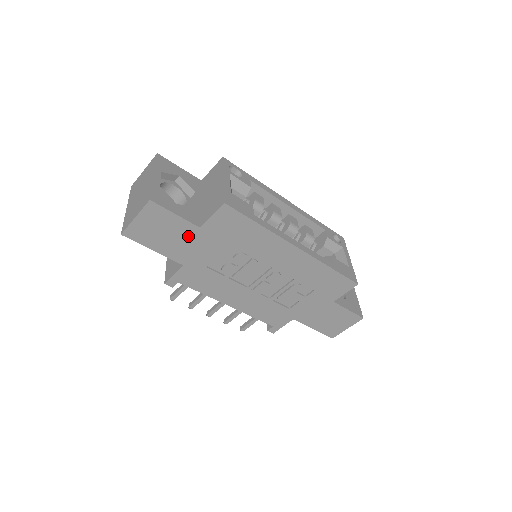
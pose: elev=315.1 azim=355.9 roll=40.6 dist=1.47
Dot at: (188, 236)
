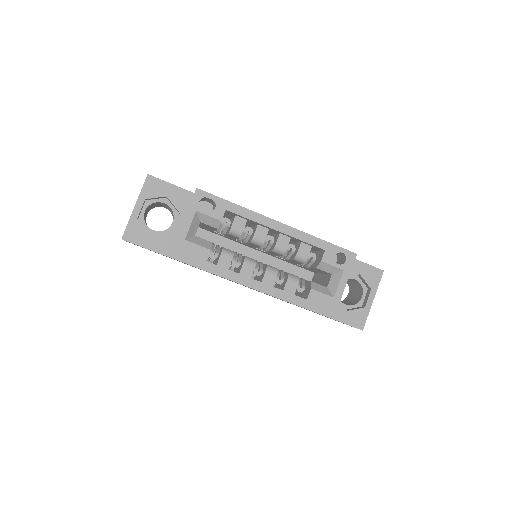
Dot at: occluded
